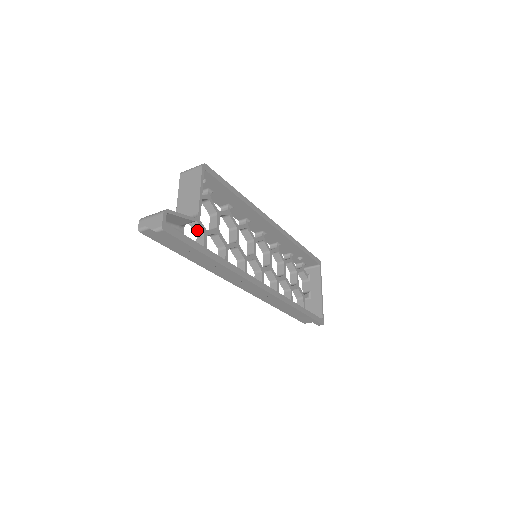
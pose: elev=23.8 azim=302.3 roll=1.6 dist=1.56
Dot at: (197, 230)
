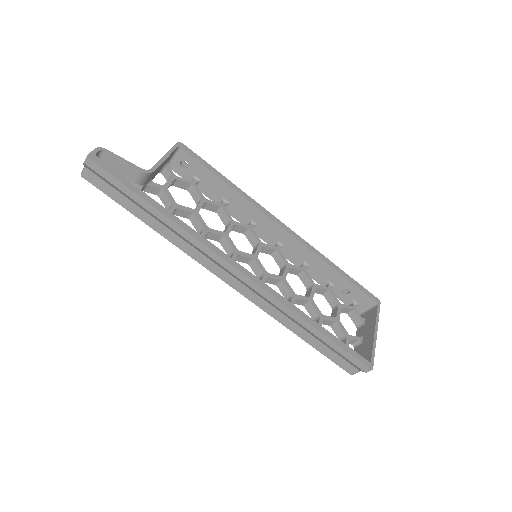
Dot at: (167, 204)
